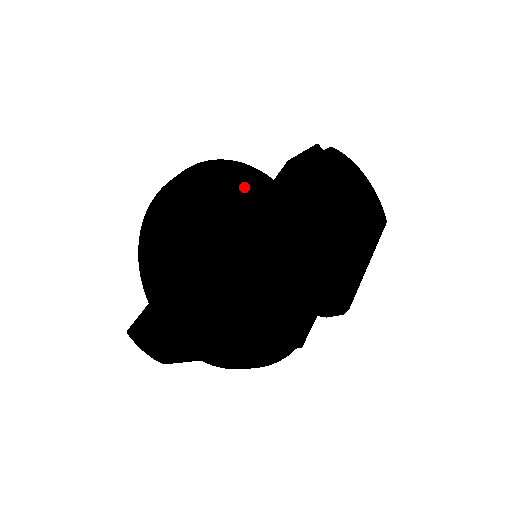
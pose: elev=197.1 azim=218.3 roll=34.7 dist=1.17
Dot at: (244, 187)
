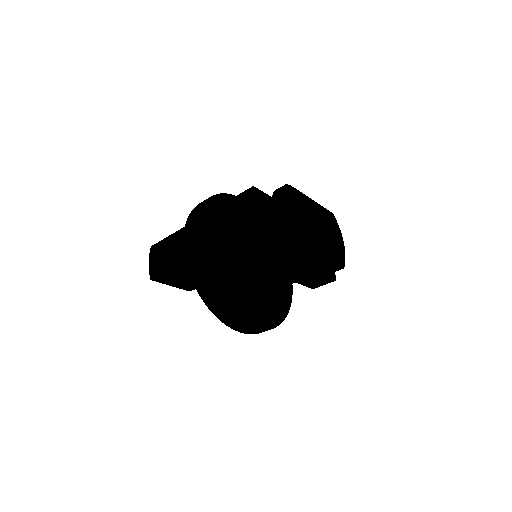
Dot at: occluded
